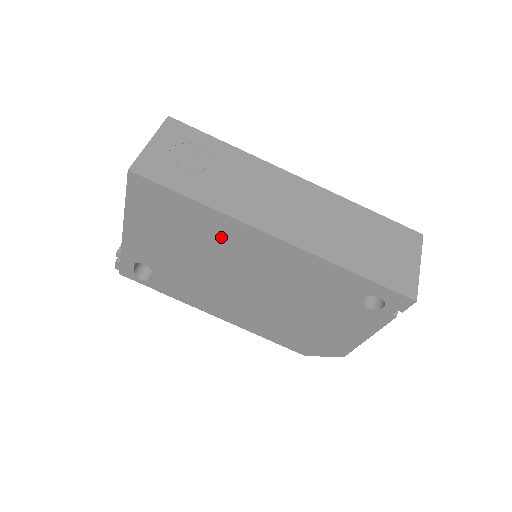
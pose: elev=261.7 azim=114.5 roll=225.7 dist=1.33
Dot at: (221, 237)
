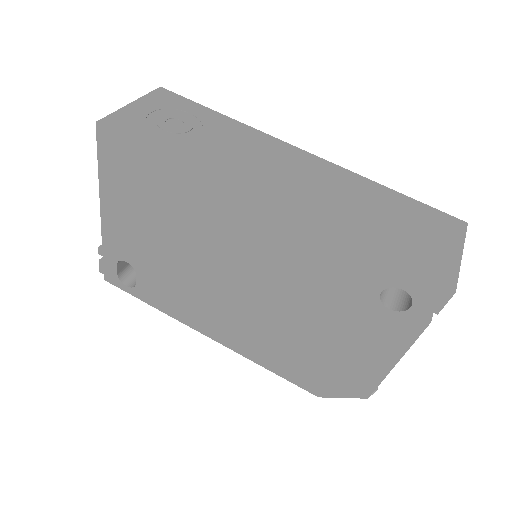
Dot at: (201, 209)
